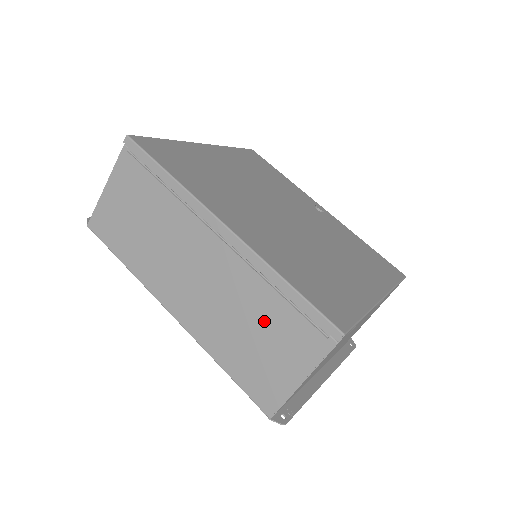
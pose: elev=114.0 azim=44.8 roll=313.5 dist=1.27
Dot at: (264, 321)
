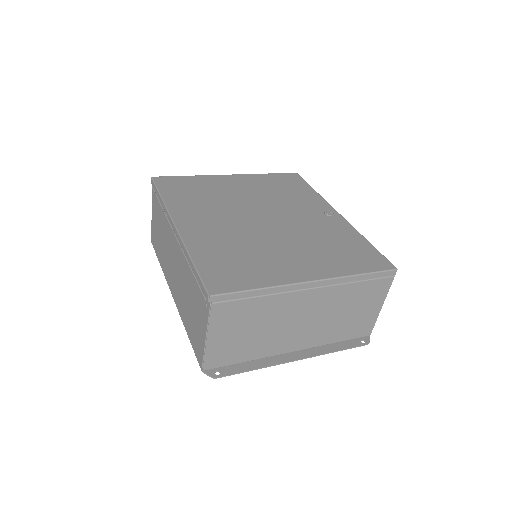
Dot at: (192, 293)
